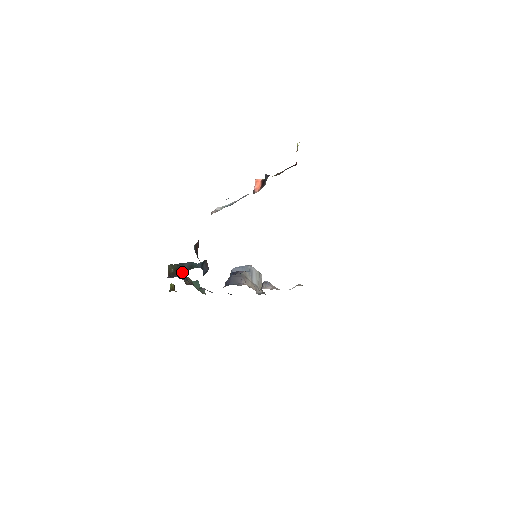
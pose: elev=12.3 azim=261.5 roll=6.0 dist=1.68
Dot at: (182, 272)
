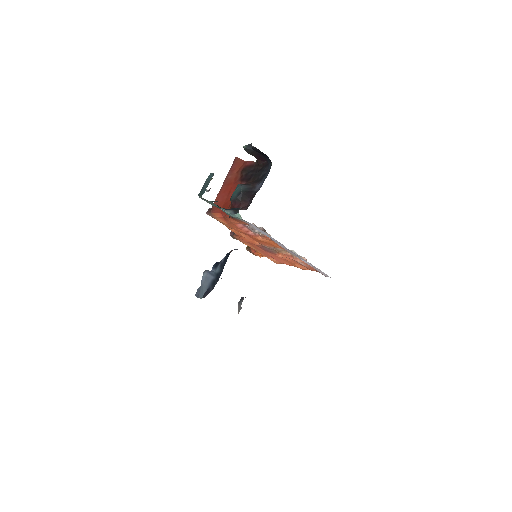
Dot at: occluded
